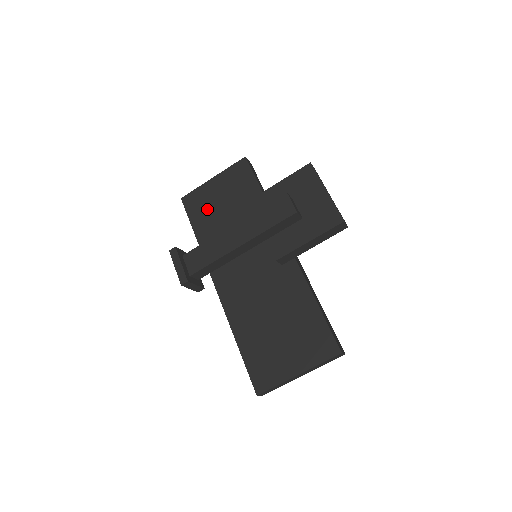
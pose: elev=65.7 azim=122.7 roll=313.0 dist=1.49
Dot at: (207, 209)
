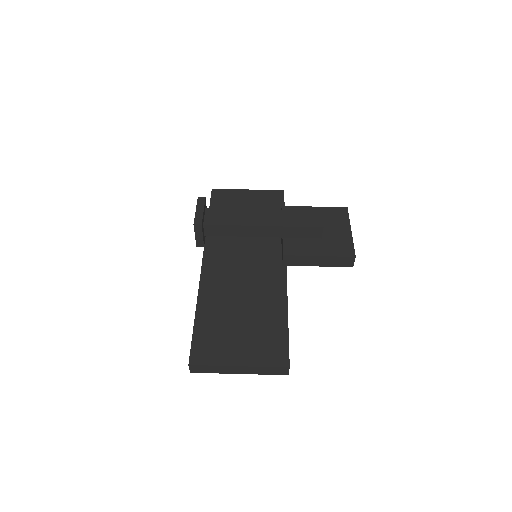
Dot at: (230, 207)
